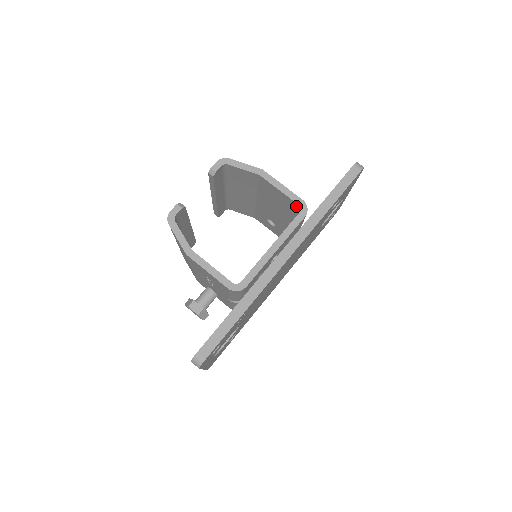
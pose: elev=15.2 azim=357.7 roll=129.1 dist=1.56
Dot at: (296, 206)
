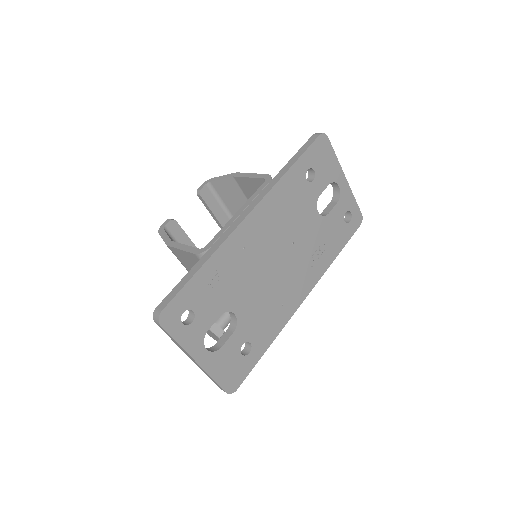
Dot at: occluded
